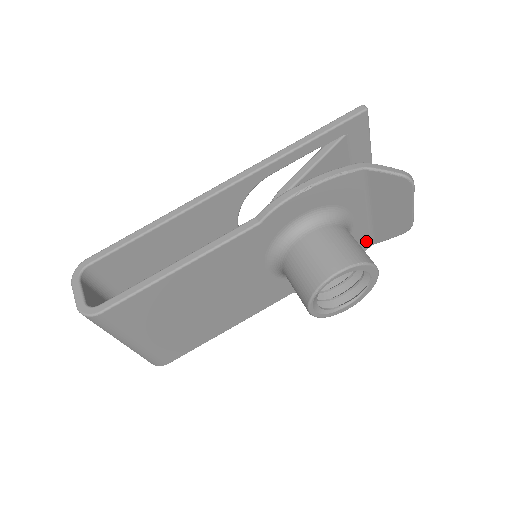
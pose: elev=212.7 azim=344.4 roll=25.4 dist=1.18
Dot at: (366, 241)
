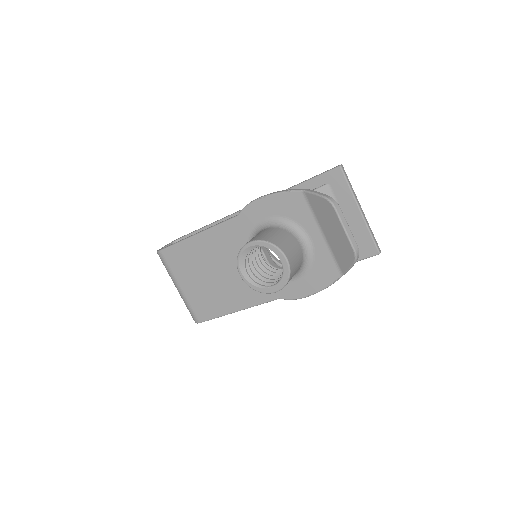
Dot at: (333, 268)
